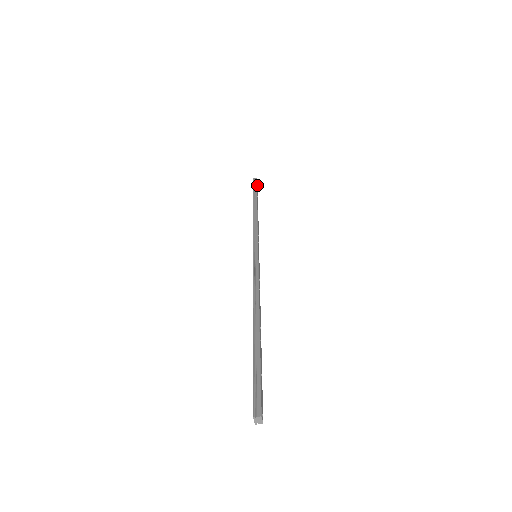
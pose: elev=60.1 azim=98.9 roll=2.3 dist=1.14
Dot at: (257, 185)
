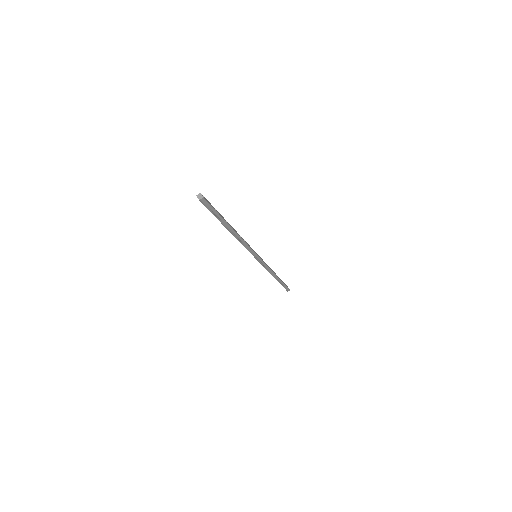
Dot at: (287, 287)
